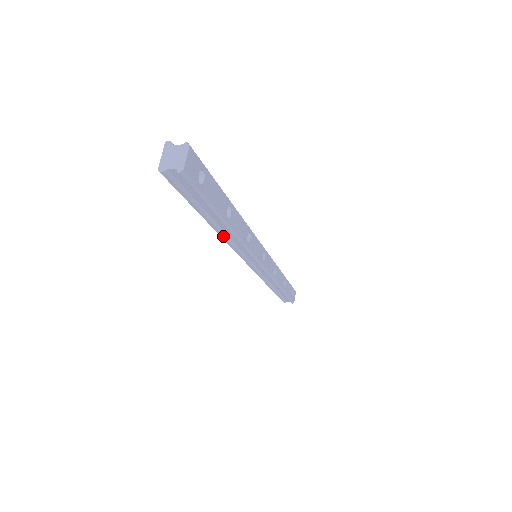
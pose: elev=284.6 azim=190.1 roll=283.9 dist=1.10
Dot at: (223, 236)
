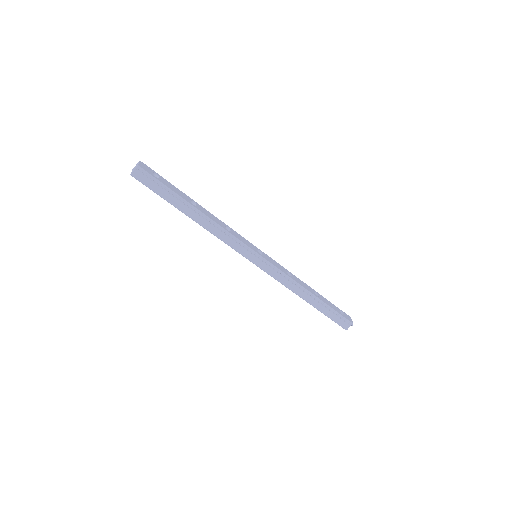
Dot at: (205, 227)
